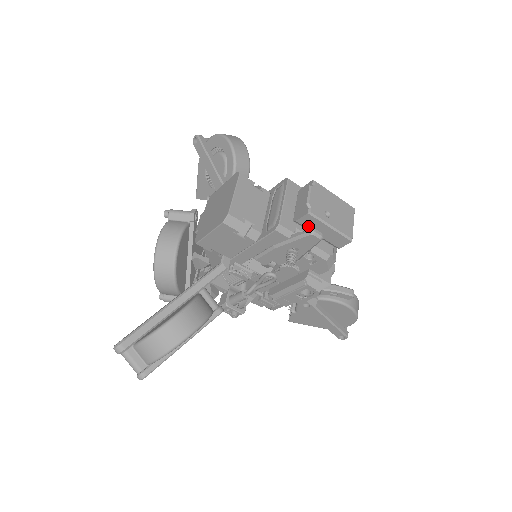
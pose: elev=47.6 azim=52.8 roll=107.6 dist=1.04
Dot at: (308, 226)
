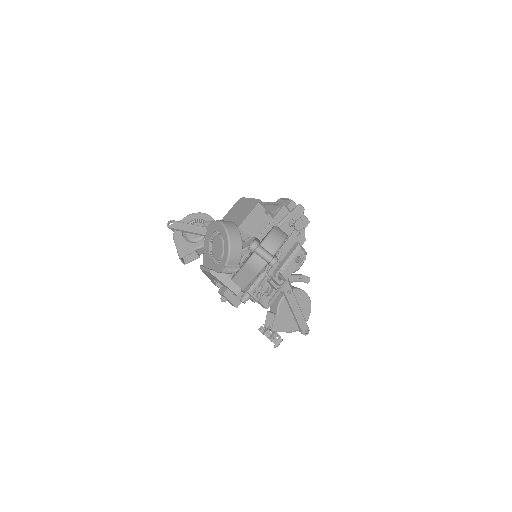
Dot at: occluded
